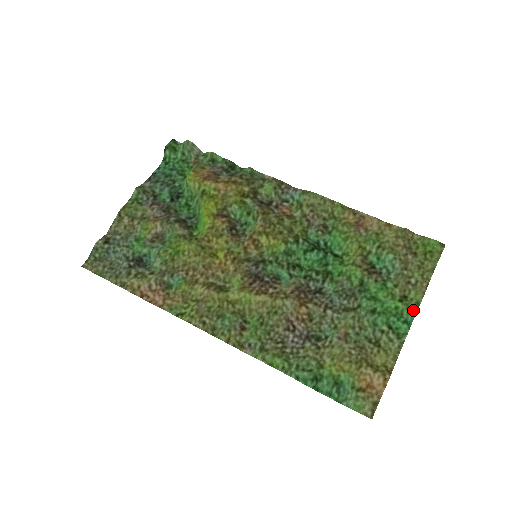
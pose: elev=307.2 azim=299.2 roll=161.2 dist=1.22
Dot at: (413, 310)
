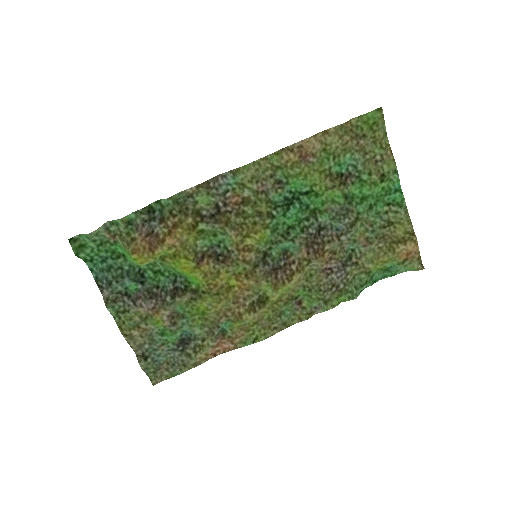
Dot at: (396, 180)
